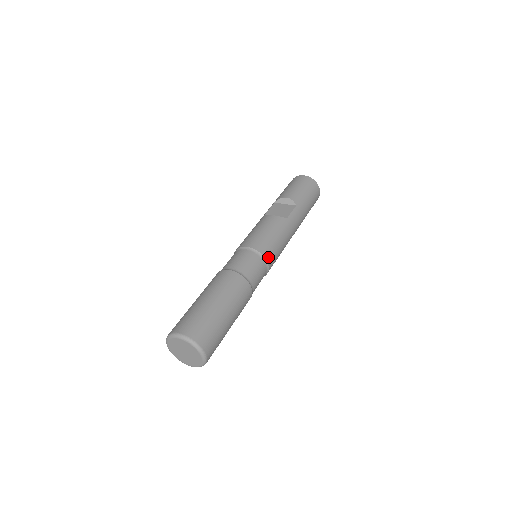
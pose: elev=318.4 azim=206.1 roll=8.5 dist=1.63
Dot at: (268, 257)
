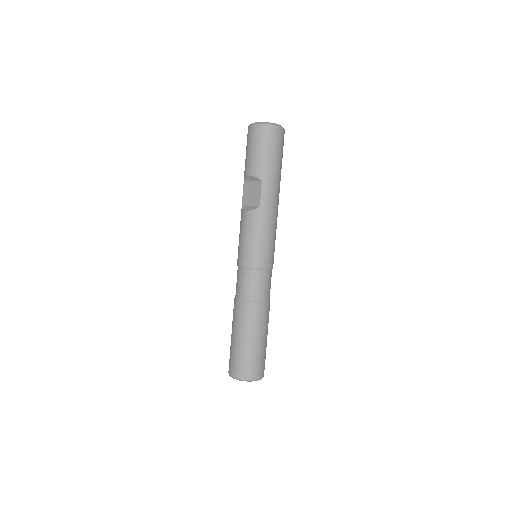
Dot at: (263, 264)
